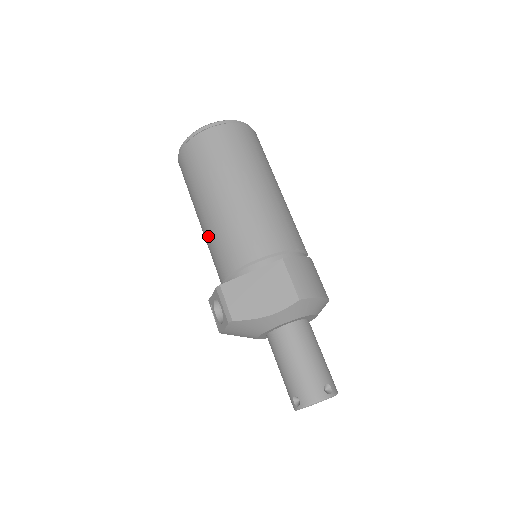
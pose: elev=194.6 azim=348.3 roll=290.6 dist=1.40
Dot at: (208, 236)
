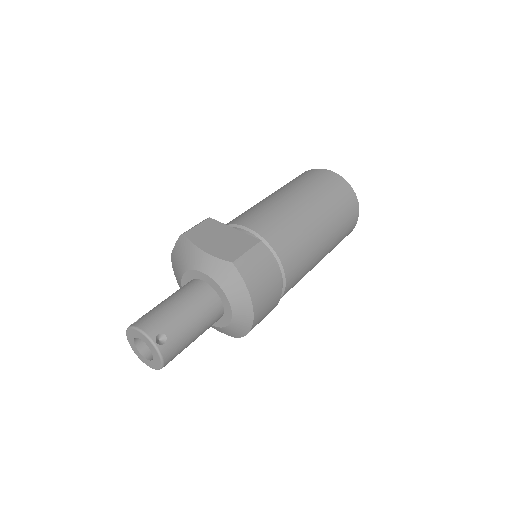
Dot at: occluded
